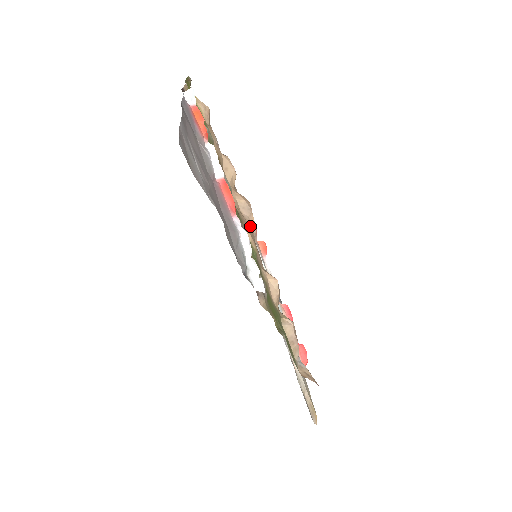
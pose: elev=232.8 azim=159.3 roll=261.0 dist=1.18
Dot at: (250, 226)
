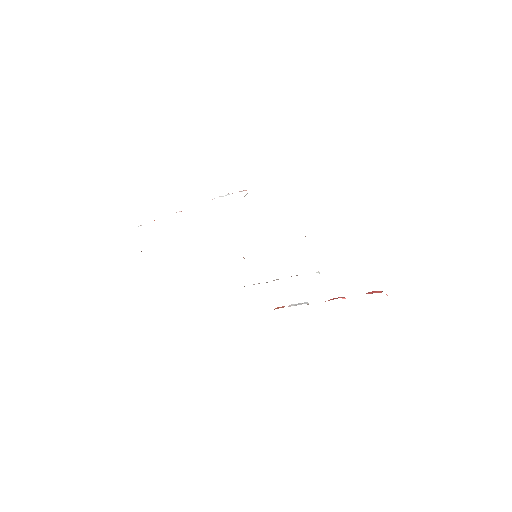
Dot at: occluded
